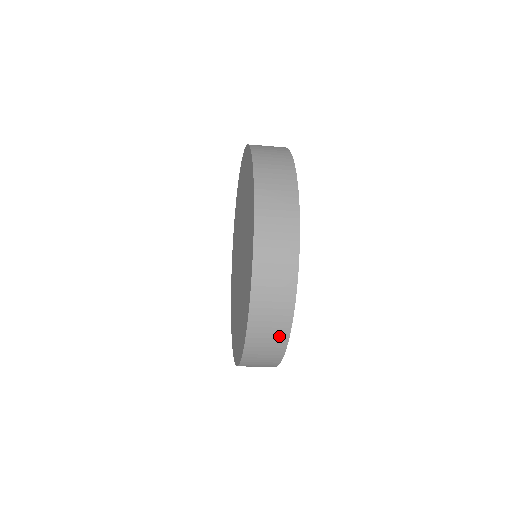
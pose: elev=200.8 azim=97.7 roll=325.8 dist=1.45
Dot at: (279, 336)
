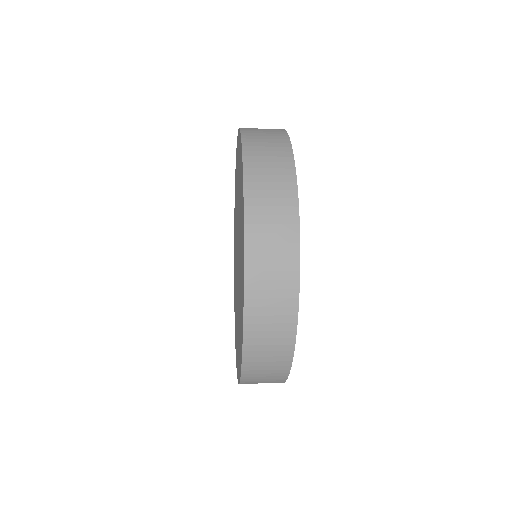
Dot at: occluded
